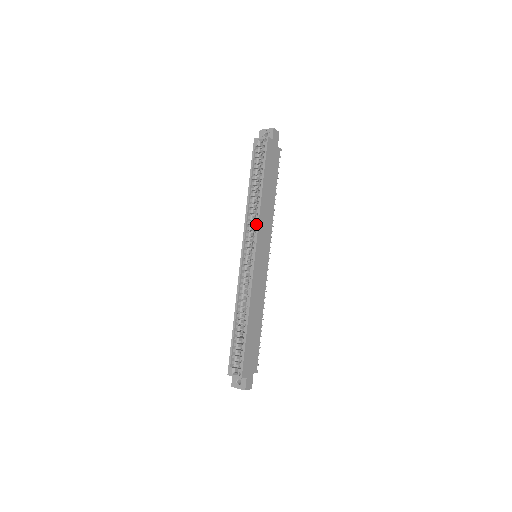
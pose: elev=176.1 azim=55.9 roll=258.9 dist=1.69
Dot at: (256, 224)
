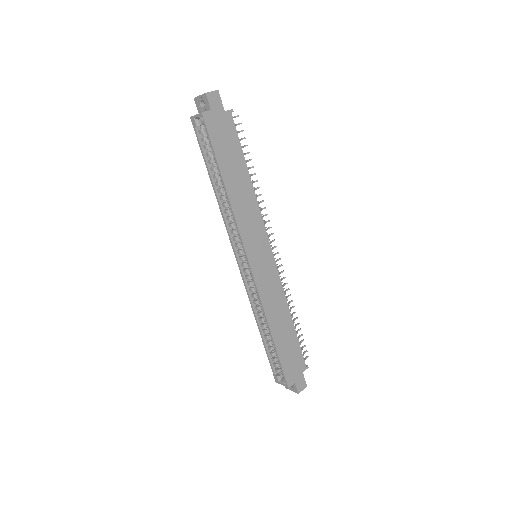
Dot at: occluded
